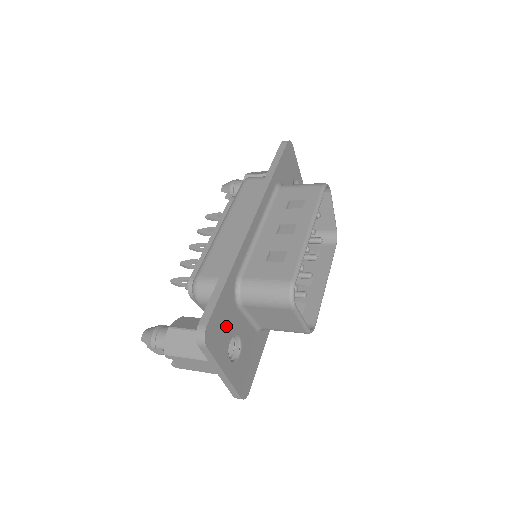
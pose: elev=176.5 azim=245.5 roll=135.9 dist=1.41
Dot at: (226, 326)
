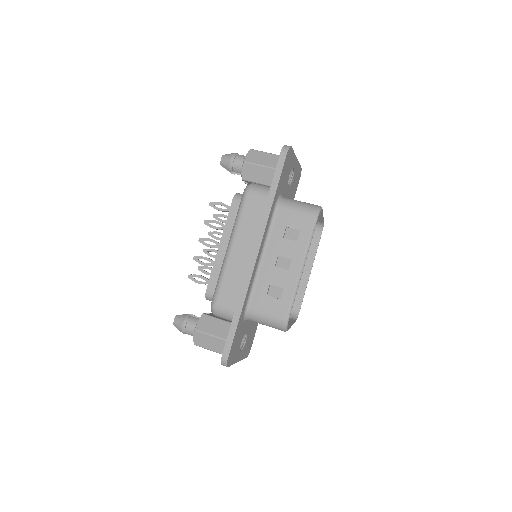
Dot at: (238, 341)
